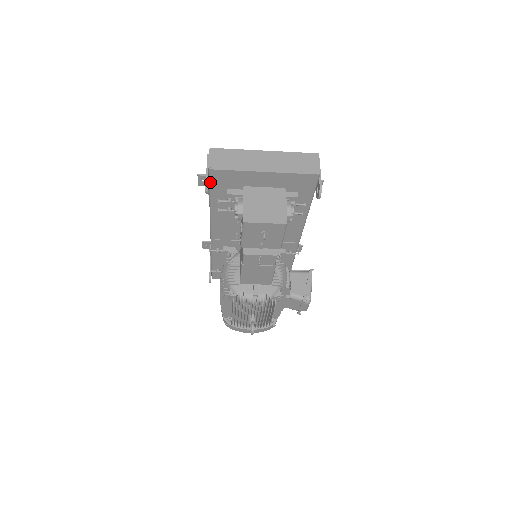
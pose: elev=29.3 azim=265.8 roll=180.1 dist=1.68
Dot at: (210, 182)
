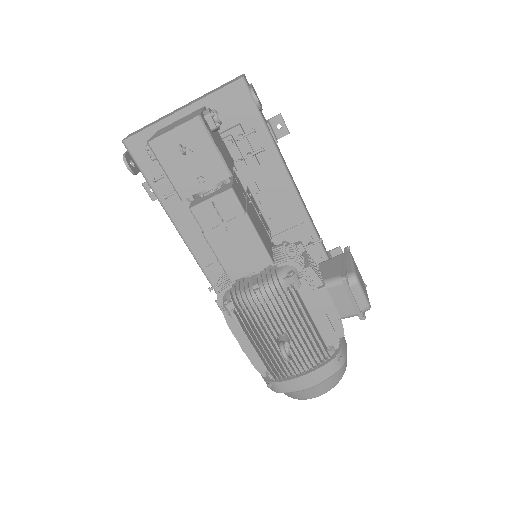
Dot at: (136, 163)
